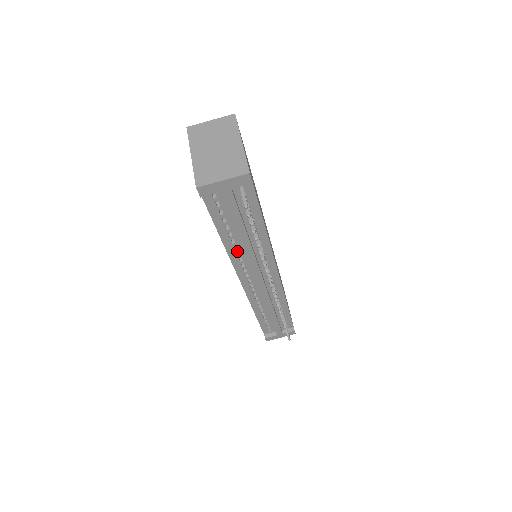
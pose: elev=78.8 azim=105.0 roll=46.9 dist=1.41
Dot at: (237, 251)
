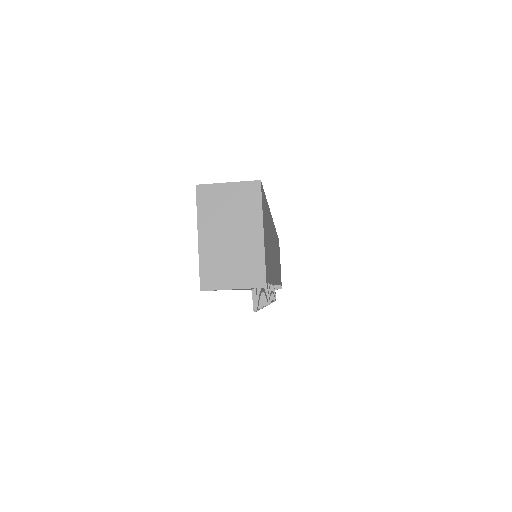
Dot at: occluded
